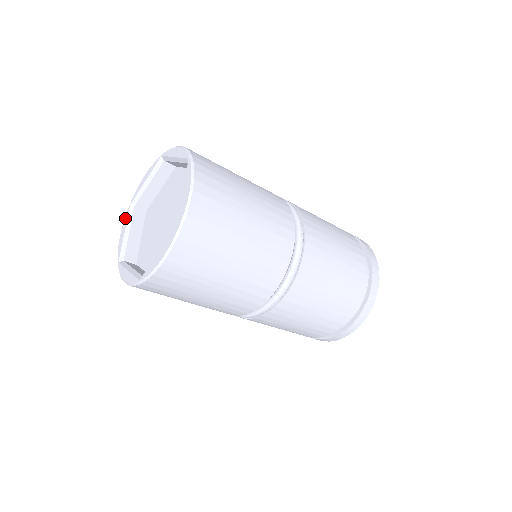
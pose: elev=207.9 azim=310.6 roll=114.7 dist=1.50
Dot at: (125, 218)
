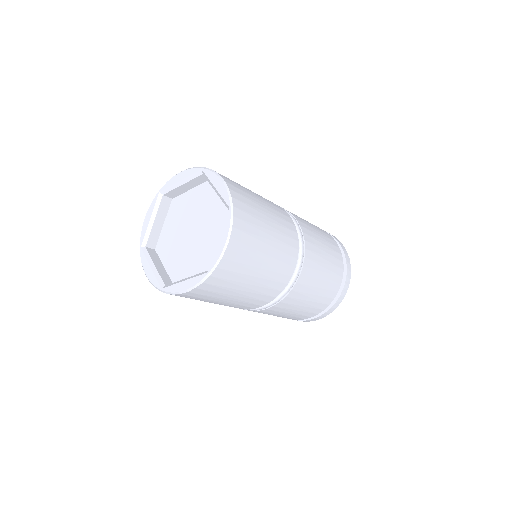
Dot at: (142, 259)
